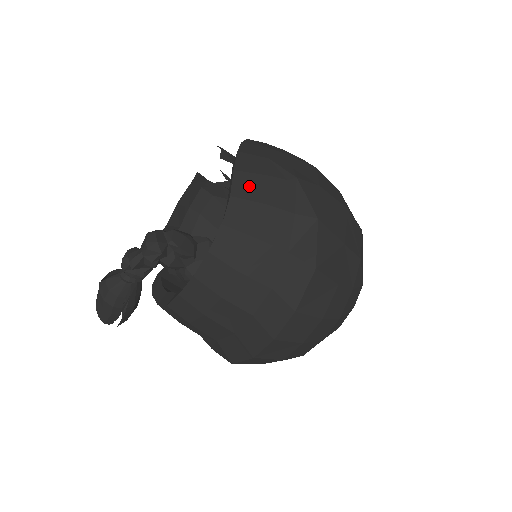
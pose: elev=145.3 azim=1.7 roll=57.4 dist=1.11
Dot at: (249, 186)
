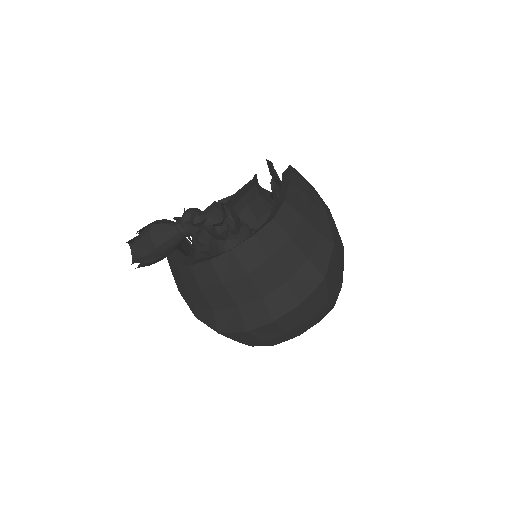
Dot at: (297, 200)
